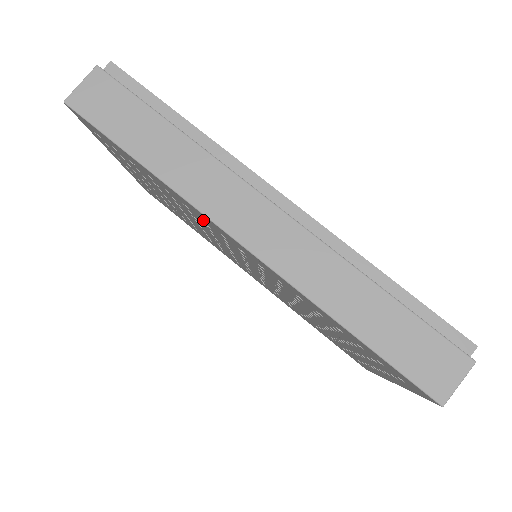
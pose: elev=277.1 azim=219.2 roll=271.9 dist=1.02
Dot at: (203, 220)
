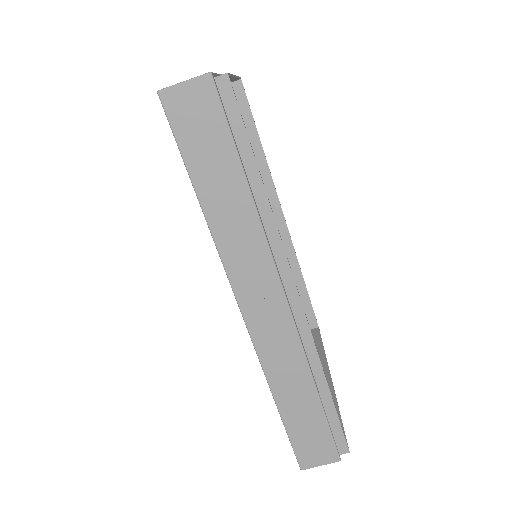
Dot at: occluded
